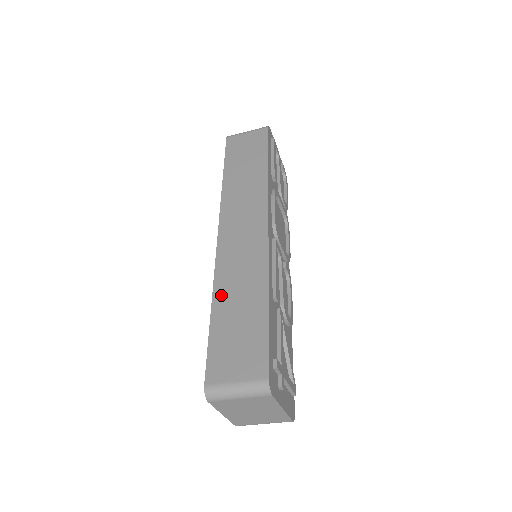
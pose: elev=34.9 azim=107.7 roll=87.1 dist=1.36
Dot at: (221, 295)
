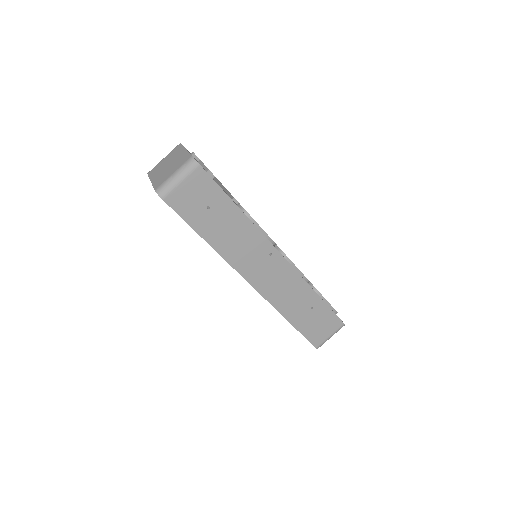
Dot at: occluded
